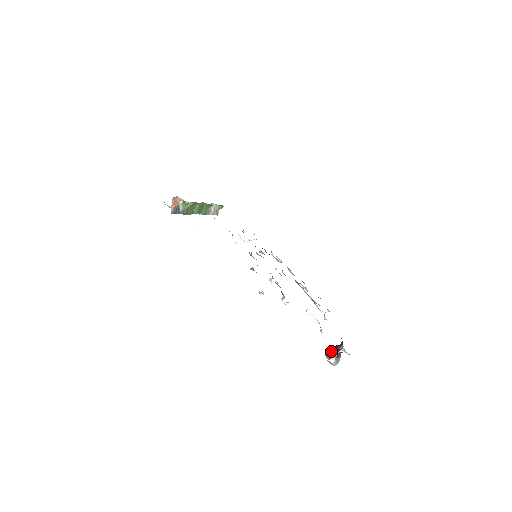
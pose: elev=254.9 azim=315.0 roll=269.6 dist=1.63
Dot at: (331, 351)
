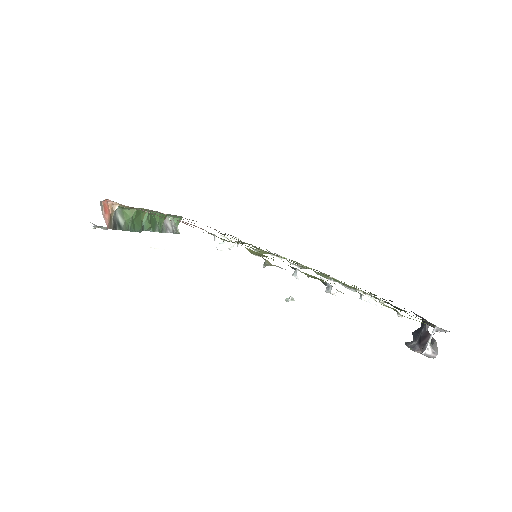
Dot at: (414, 340)
